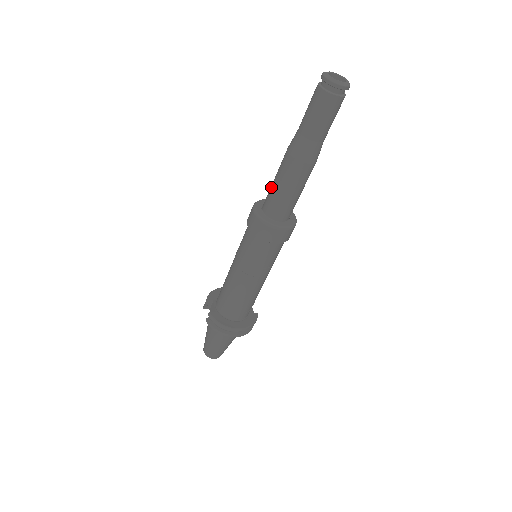
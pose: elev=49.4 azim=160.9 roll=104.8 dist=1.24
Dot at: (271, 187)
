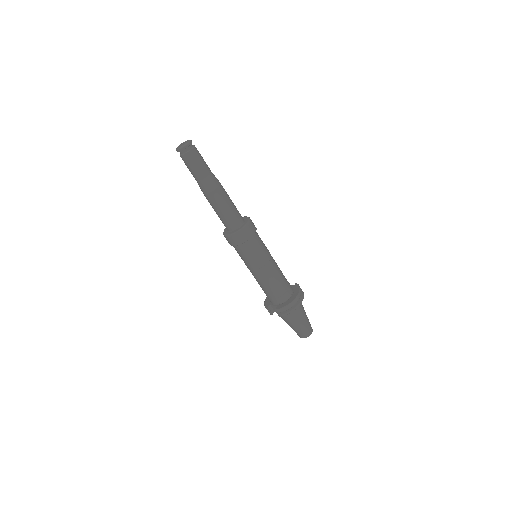
Dot at: (219, 217)
